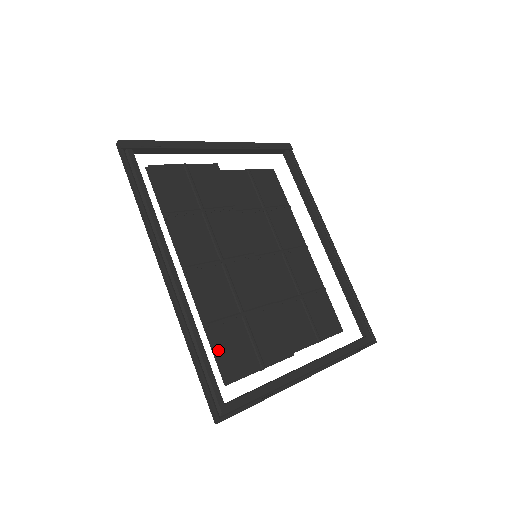
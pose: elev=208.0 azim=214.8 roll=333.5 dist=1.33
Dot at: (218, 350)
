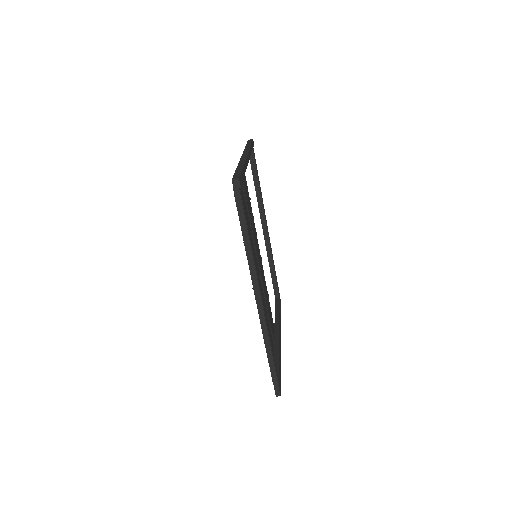
Dot at: occluded
